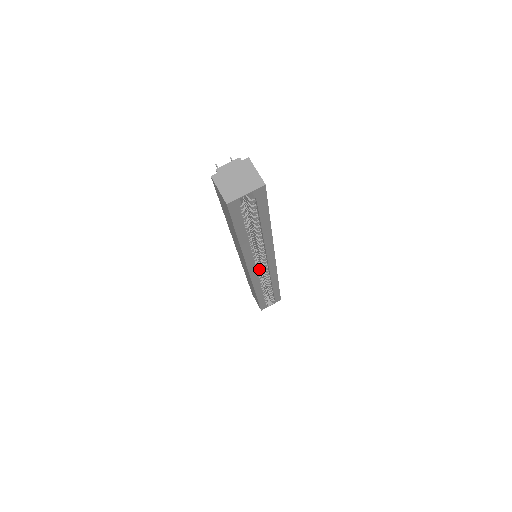
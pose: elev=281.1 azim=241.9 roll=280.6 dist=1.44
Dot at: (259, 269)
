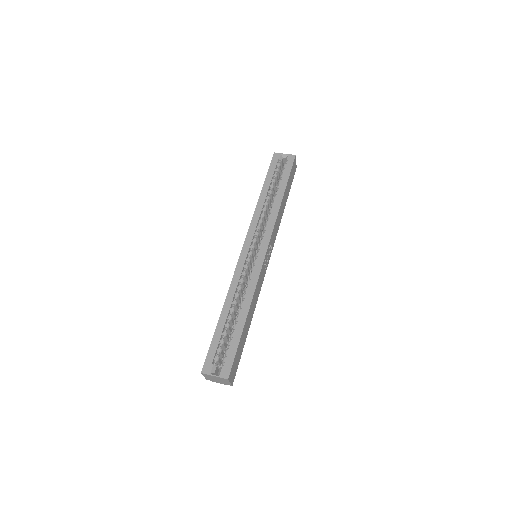
Dot at: (250, 260)
